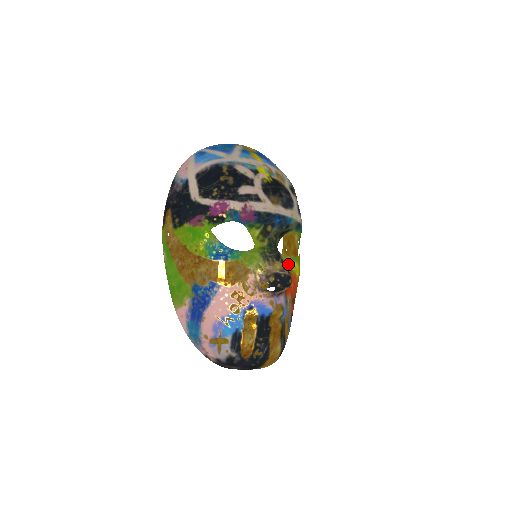
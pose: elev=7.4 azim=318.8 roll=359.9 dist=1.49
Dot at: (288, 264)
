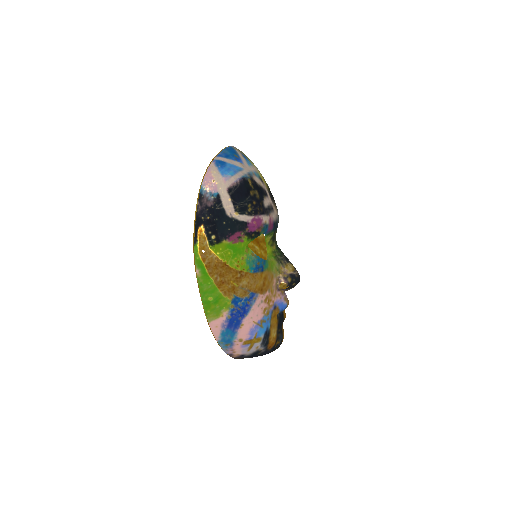
Dot at: occluded
